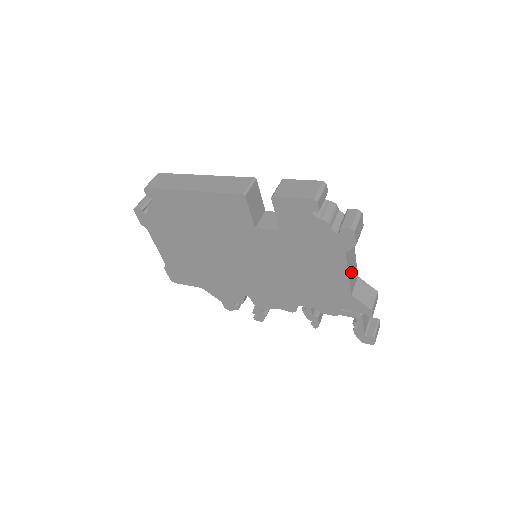
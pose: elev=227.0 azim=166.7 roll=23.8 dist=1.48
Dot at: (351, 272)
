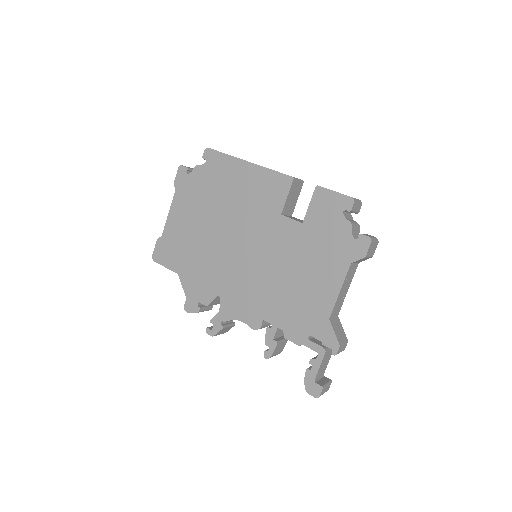
Dot at: (341, 296)
